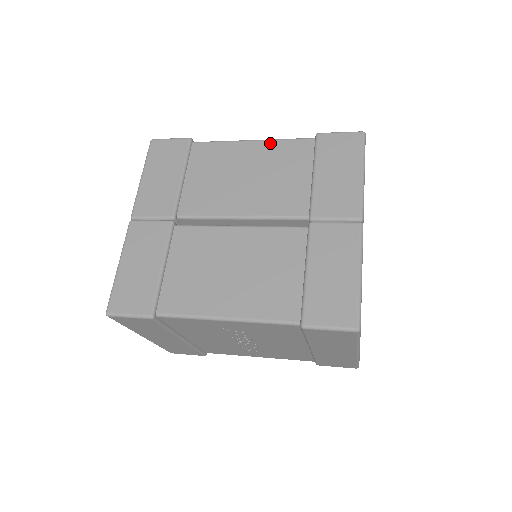
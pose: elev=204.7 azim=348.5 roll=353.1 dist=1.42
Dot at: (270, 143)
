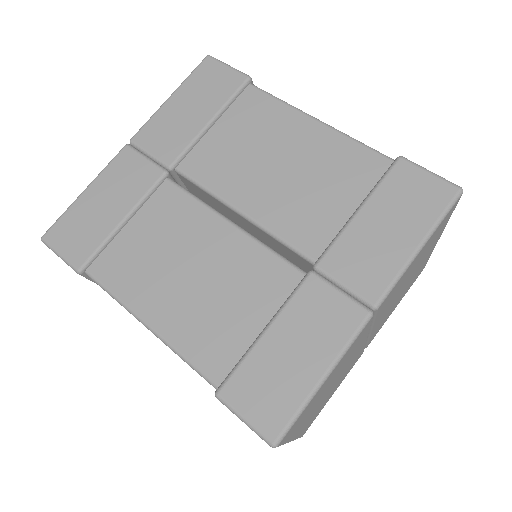
Dot at: (335, 136)
